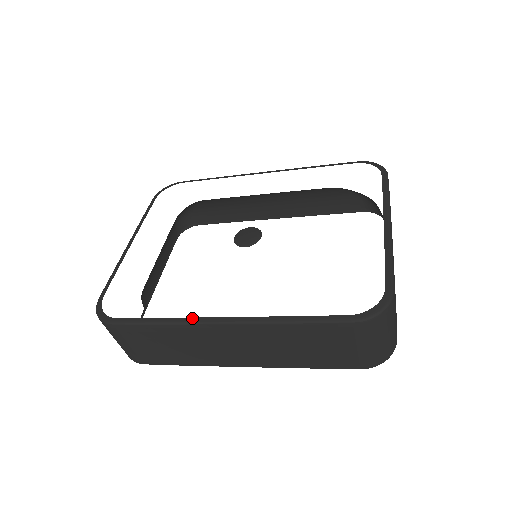
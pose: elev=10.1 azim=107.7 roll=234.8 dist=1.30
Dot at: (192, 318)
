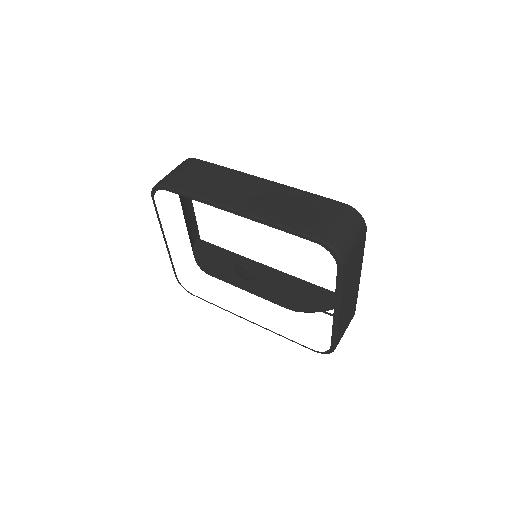
Dot at: (233, 313)
